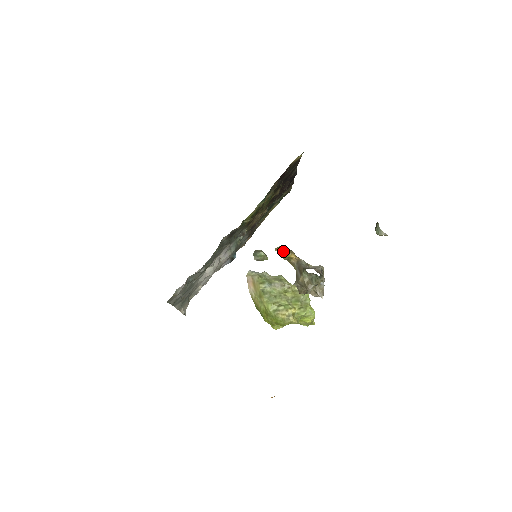
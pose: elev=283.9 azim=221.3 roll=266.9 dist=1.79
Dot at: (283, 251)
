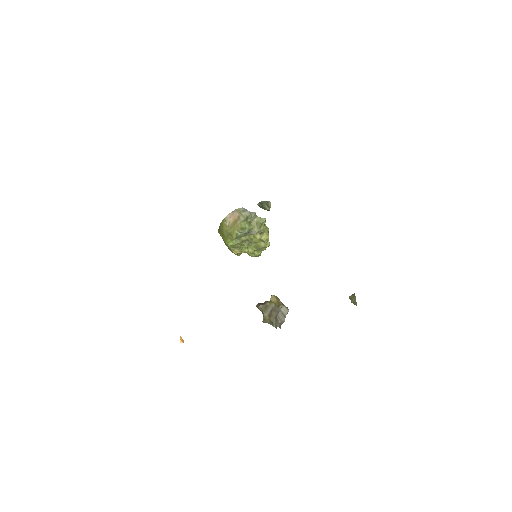
Dot at: (275, 303)
